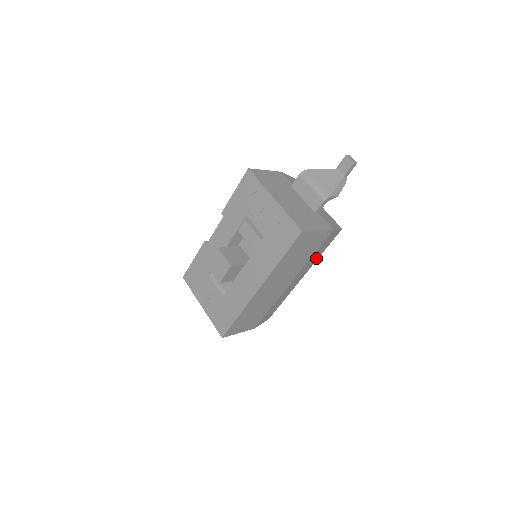
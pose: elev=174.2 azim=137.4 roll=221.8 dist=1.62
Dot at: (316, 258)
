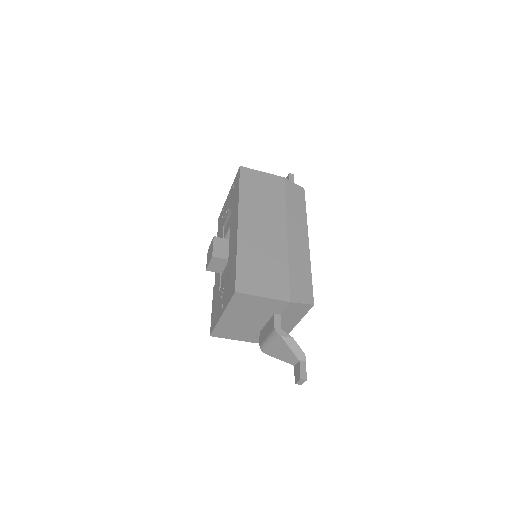
Dot at: (301, 215)
